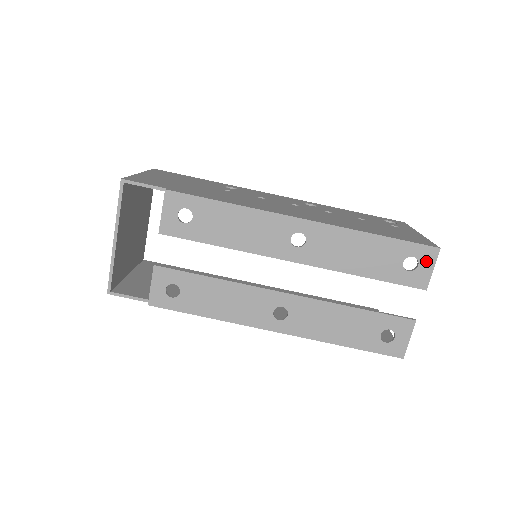
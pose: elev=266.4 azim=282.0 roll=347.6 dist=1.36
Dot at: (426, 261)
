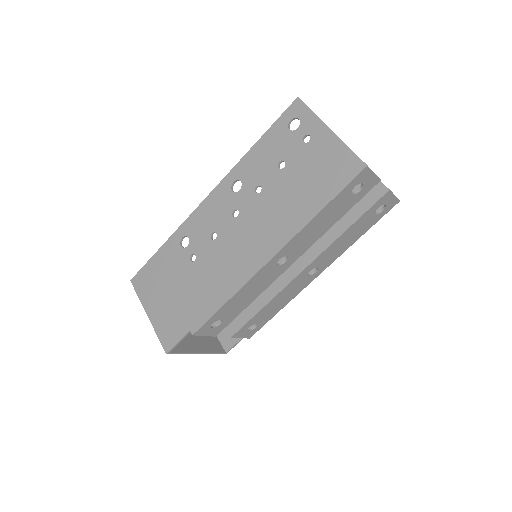
Dot at: (365, 178)
